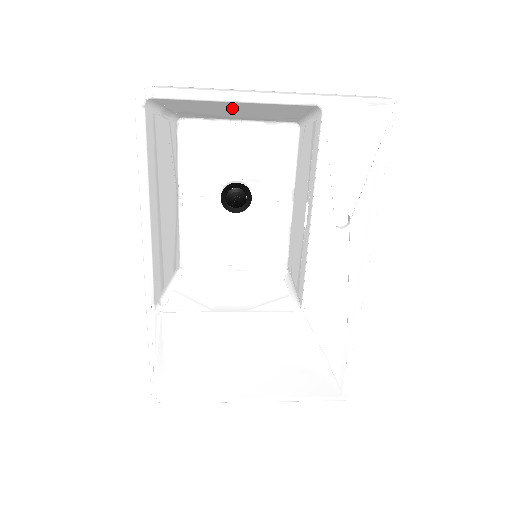
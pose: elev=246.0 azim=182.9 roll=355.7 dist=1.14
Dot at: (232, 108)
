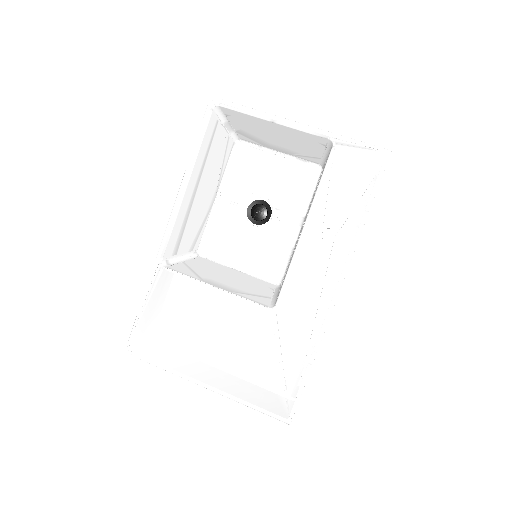
Dot at: (272, 131)
